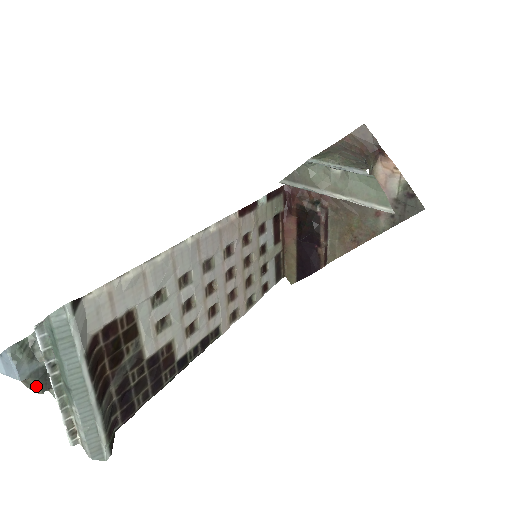
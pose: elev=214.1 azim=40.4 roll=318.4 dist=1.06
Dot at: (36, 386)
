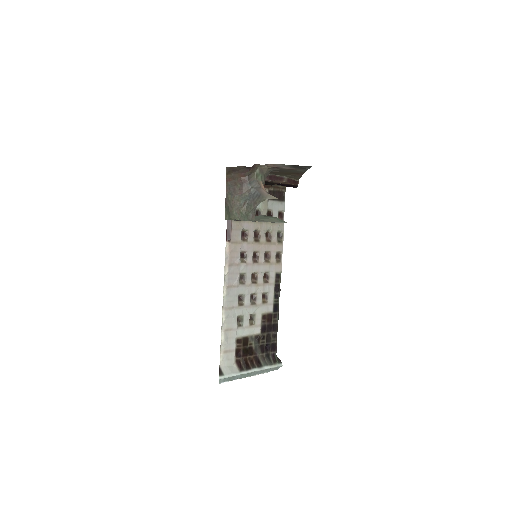
Dot at: occluded
